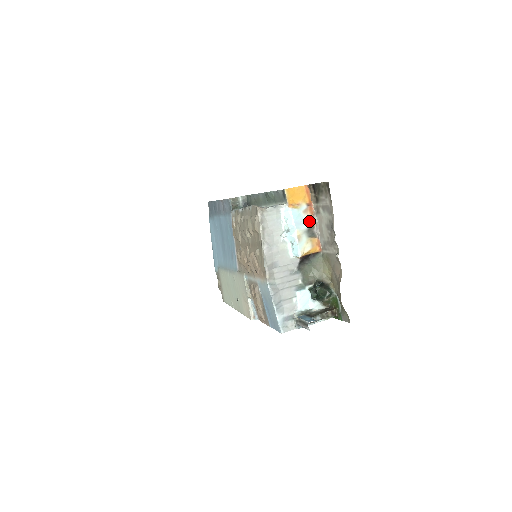
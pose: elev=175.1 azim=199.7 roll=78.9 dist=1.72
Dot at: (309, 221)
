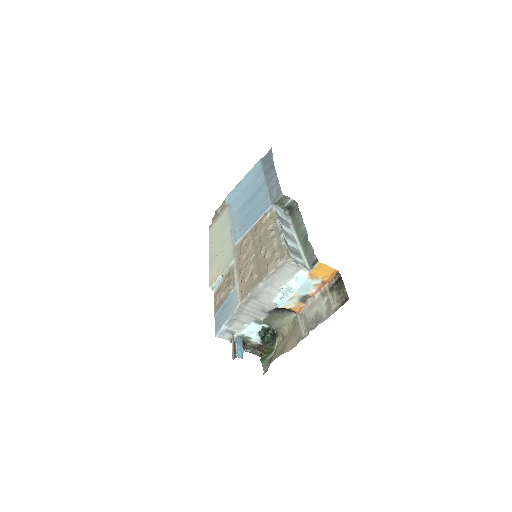
Dot at: (312, 291)
